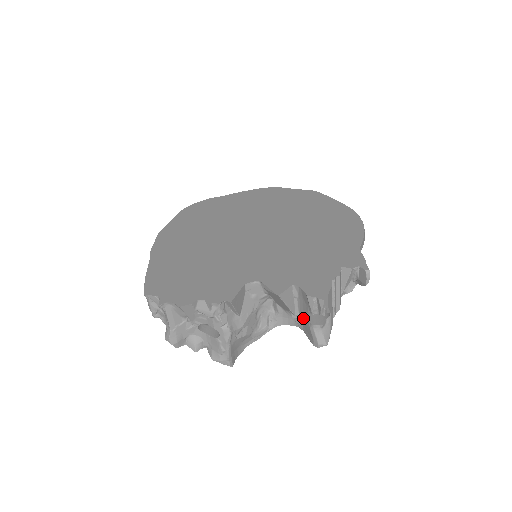
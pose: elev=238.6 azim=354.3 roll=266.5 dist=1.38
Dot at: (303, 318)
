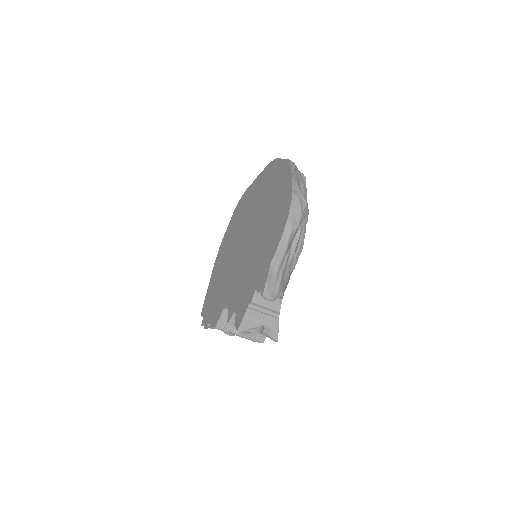
Dot at: occluded
